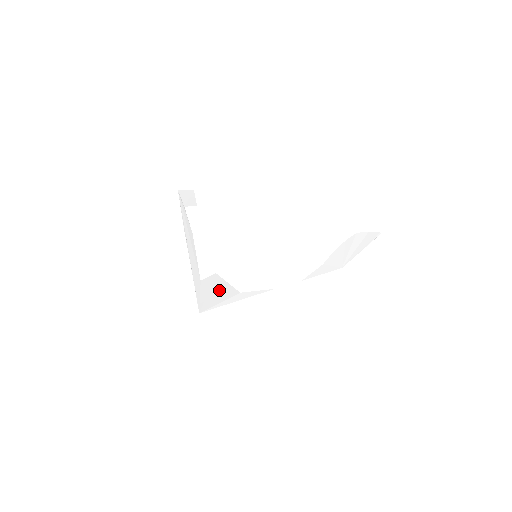
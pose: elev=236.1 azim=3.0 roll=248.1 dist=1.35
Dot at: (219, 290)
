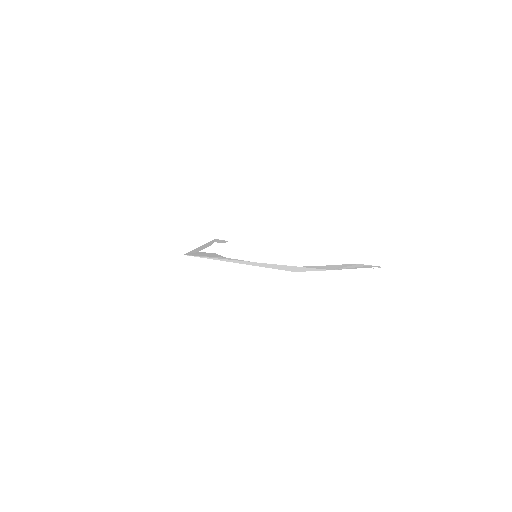
Dot at: (209, 255)
